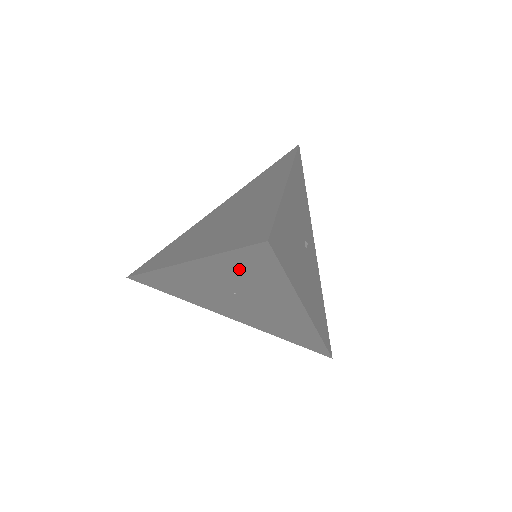
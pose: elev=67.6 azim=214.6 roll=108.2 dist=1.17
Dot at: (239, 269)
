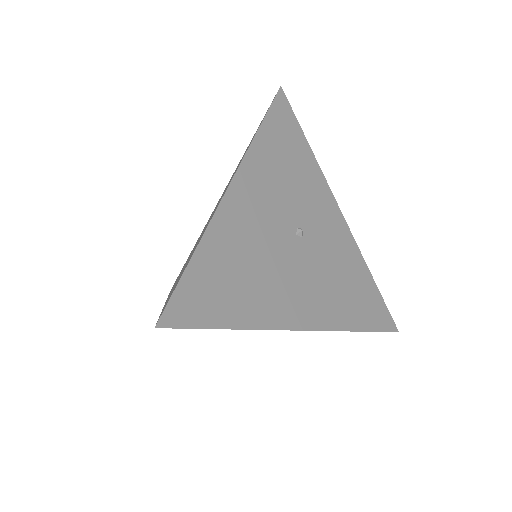
Dot at: occluded
